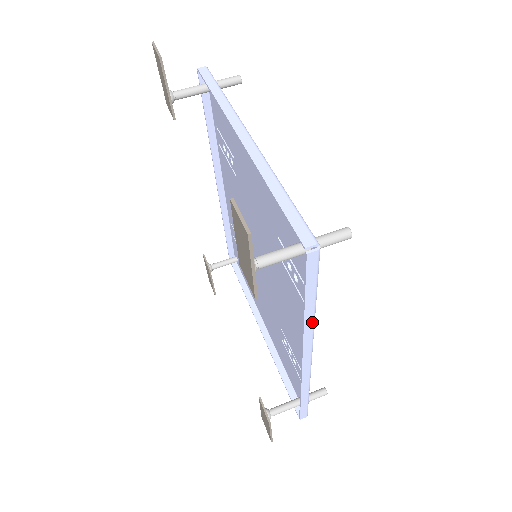
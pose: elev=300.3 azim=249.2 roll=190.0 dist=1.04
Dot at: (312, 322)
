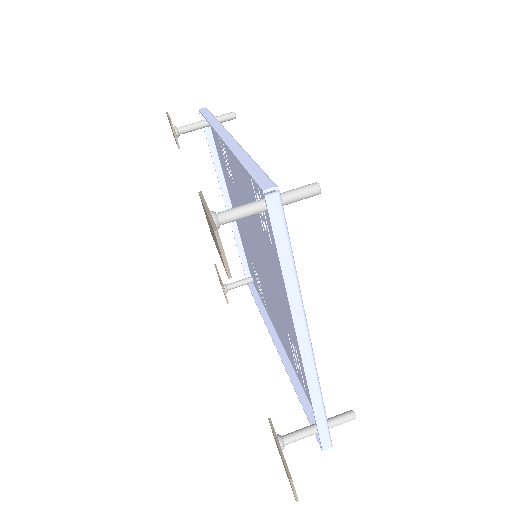
Dot at: (298, 381)
